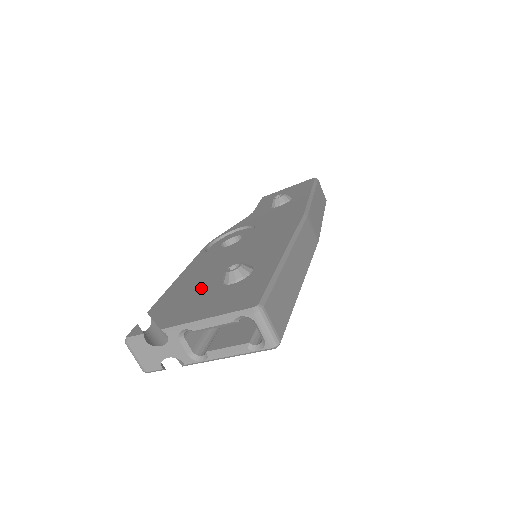
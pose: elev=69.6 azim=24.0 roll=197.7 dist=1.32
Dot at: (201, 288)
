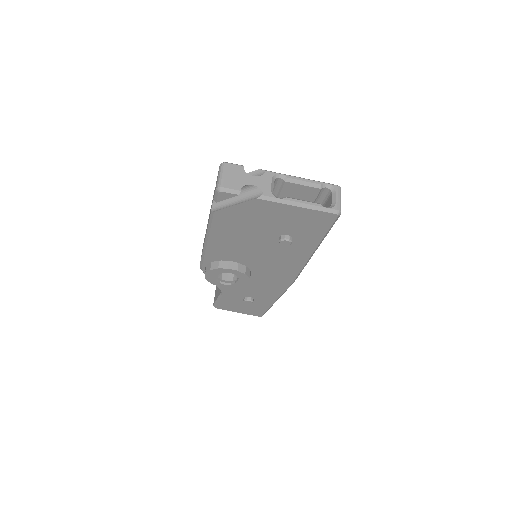
Dot at: occluded
